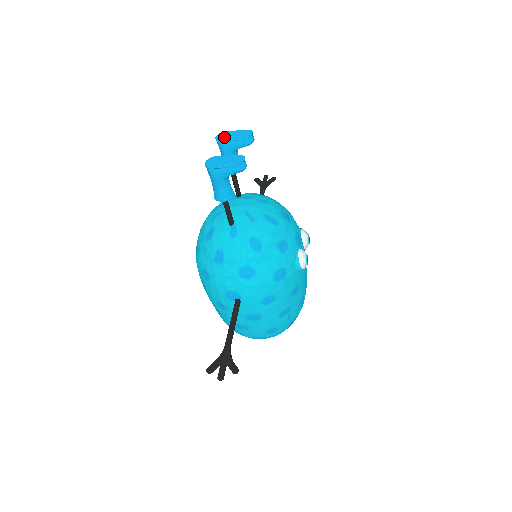
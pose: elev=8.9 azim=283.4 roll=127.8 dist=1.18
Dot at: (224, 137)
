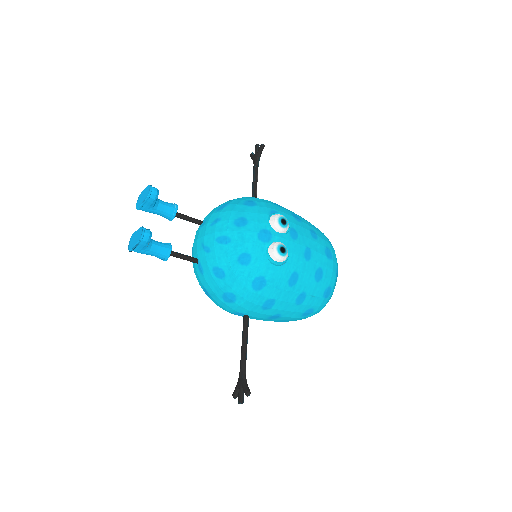
Dot at: (139, 203)
